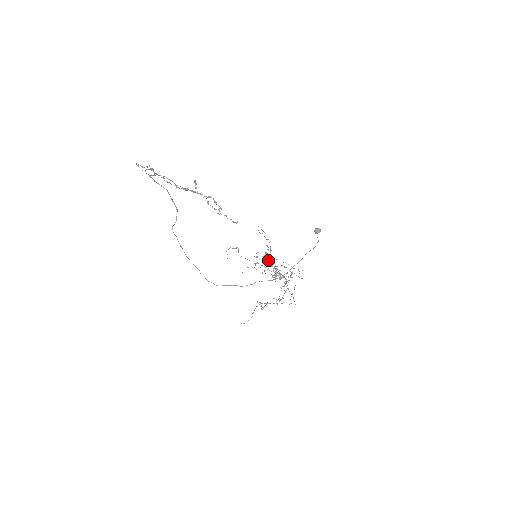
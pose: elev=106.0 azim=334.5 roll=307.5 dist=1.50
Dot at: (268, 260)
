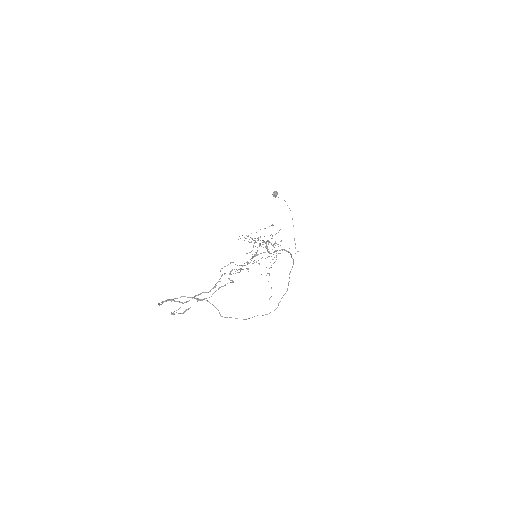
Dot at: (255, 246)
